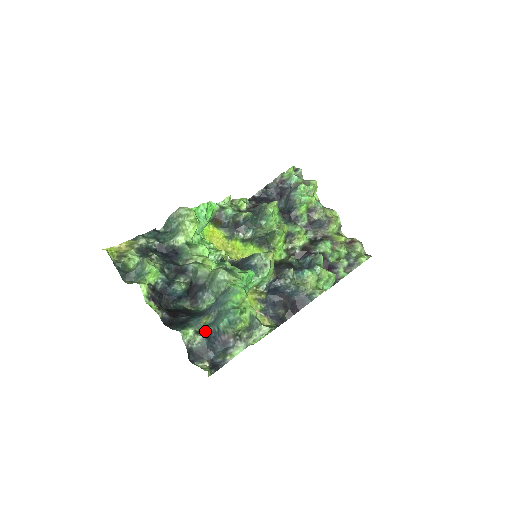
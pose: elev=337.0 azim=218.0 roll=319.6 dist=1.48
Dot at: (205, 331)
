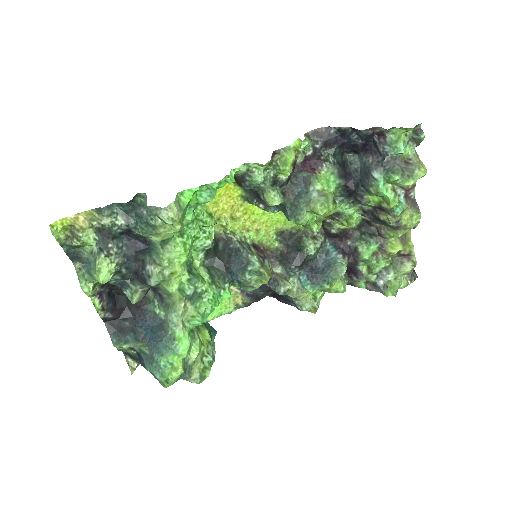
Dot at: (138, 353)
